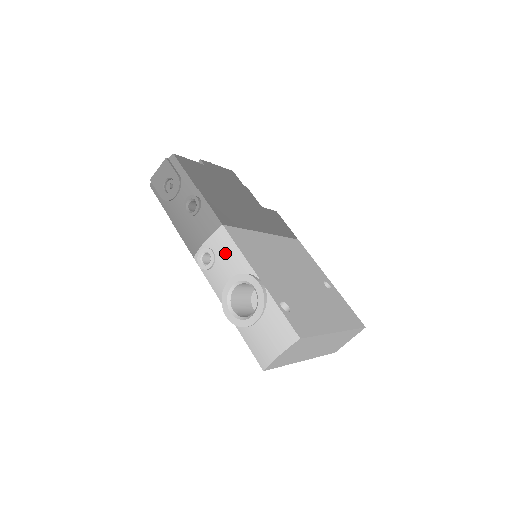
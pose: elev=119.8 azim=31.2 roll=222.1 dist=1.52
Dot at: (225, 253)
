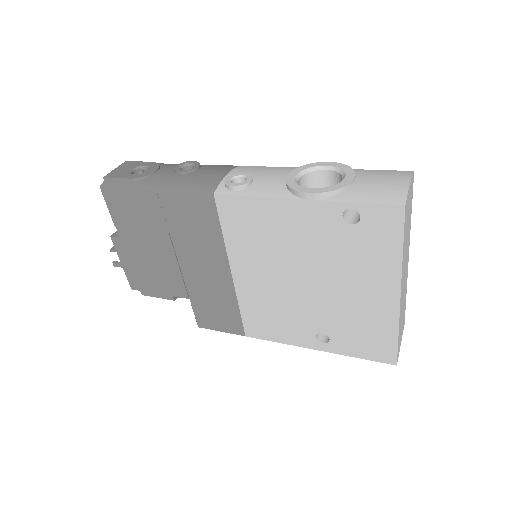
Dot at: (262, 170)
